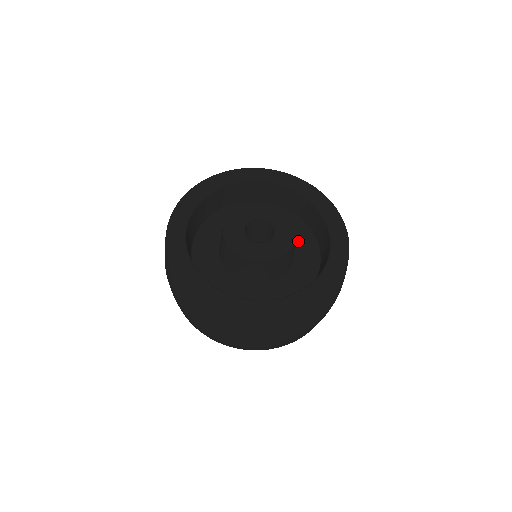
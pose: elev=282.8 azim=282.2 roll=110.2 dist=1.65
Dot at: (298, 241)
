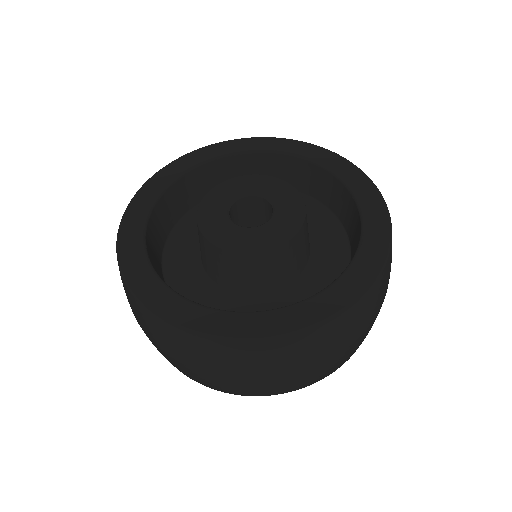
Dot at: (308, 221)
